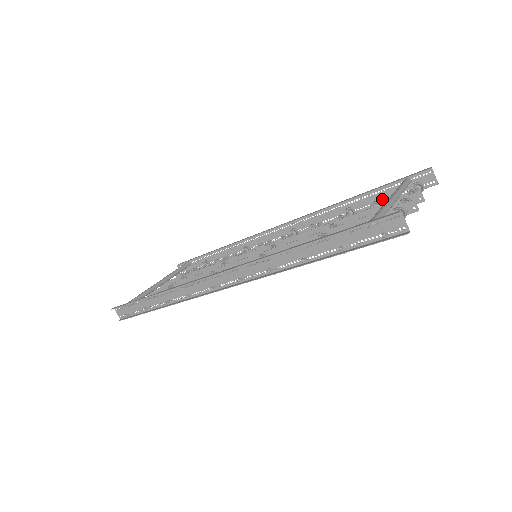
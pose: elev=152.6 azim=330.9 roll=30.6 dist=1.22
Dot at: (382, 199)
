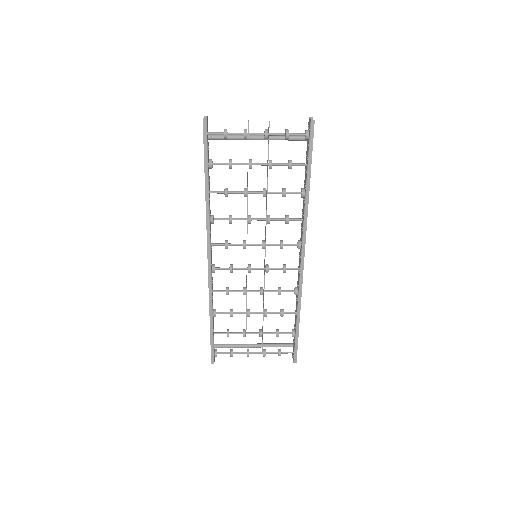
Dot at: (306, 164)
